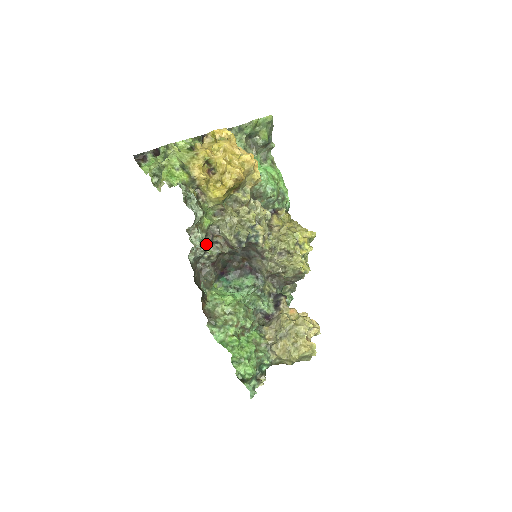
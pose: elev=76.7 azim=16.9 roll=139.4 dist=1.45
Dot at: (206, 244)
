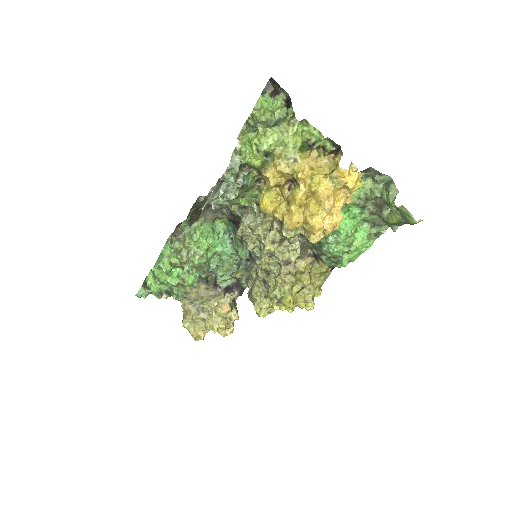
Dot at: occluded
